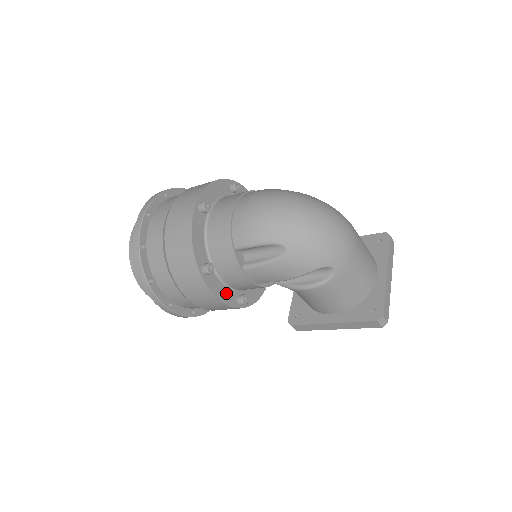
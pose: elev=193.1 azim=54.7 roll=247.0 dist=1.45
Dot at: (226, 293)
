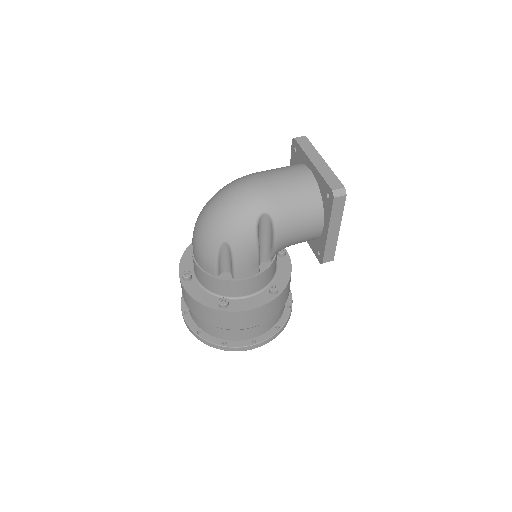
Dot at: (256, 300)
